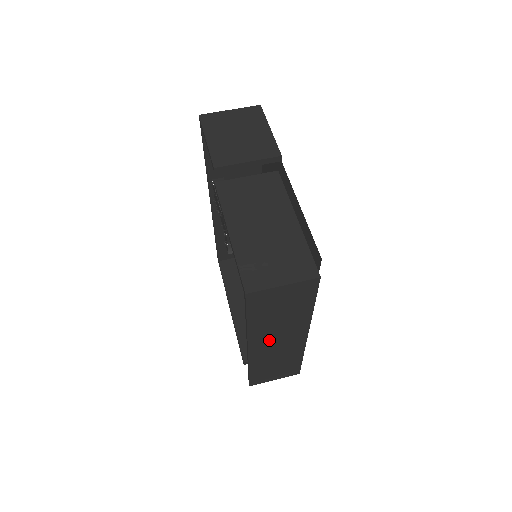
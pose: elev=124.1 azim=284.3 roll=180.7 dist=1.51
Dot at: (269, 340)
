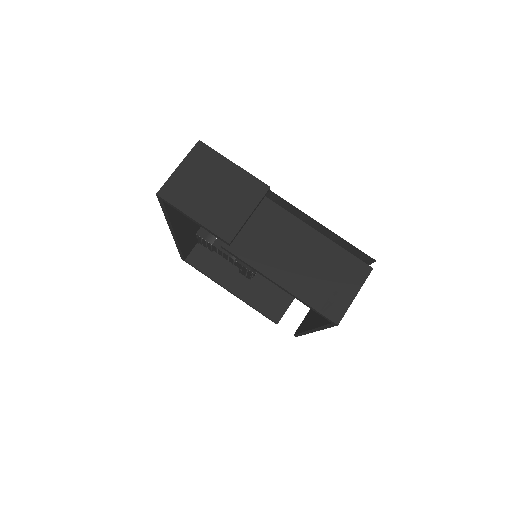
Dot at: occluded
